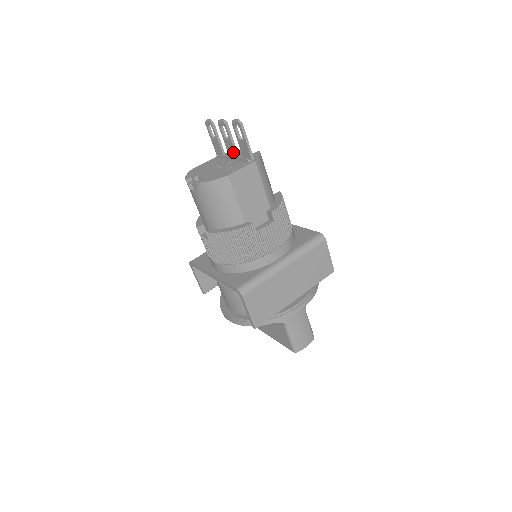
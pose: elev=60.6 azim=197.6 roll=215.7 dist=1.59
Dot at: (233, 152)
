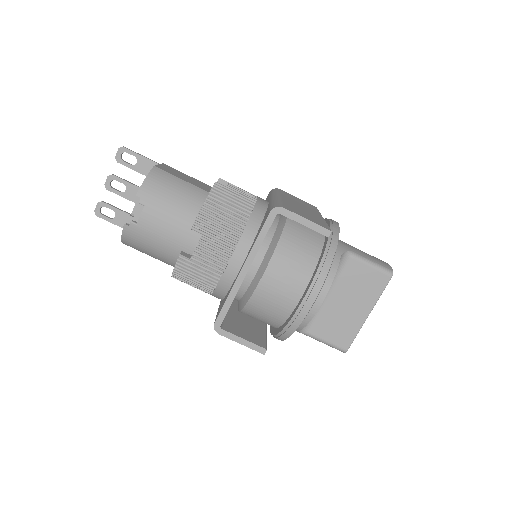
Dot at: occluded
